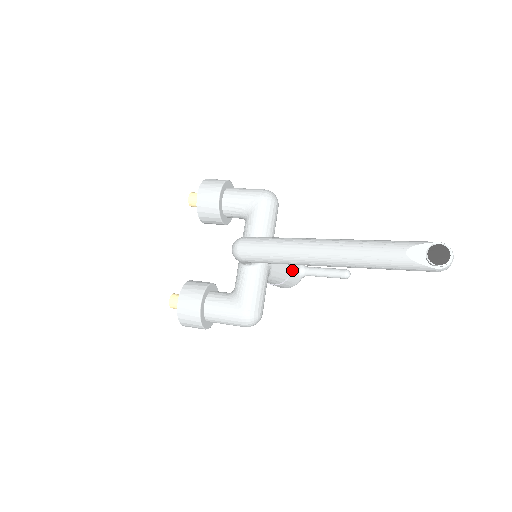
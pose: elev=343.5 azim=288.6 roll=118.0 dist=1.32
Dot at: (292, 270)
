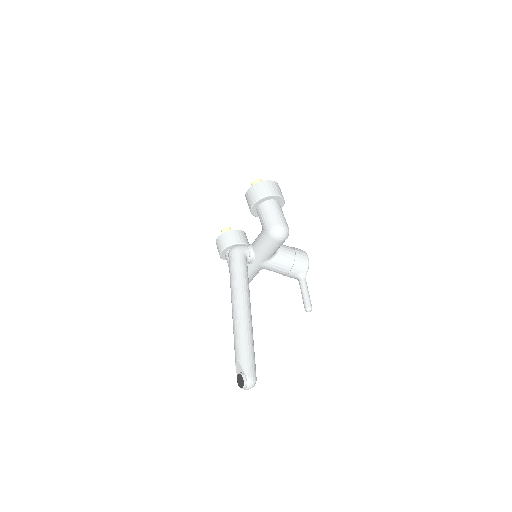
Dot at: (287, 274)
